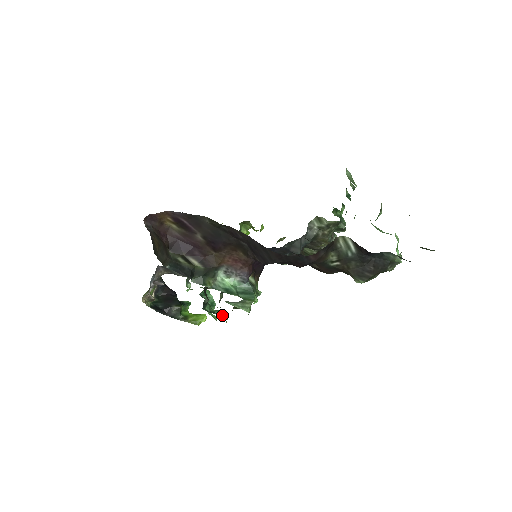
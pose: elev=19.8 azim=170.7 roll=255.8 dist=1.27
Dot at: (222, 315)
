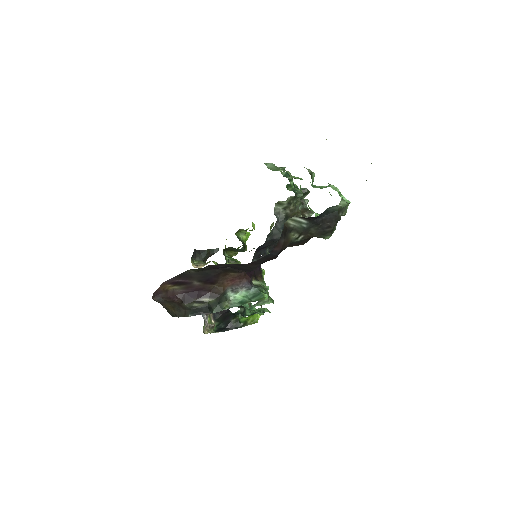
Dot at: (261, 311)
